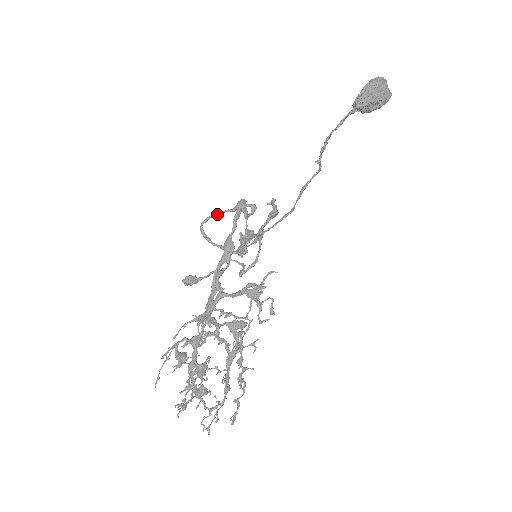
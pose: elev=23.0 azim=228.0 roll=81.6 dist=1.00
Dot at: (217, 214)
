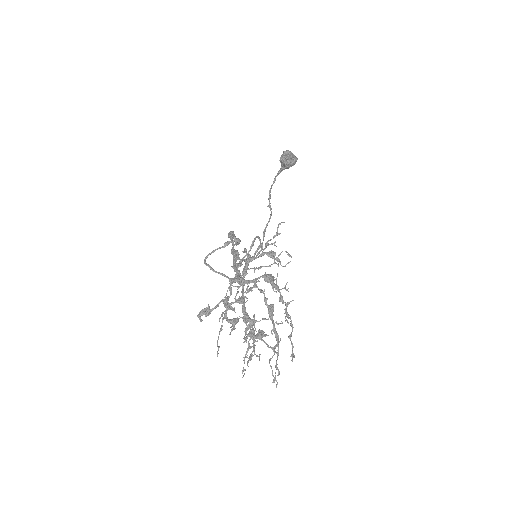
Dot at: (213, 251)
